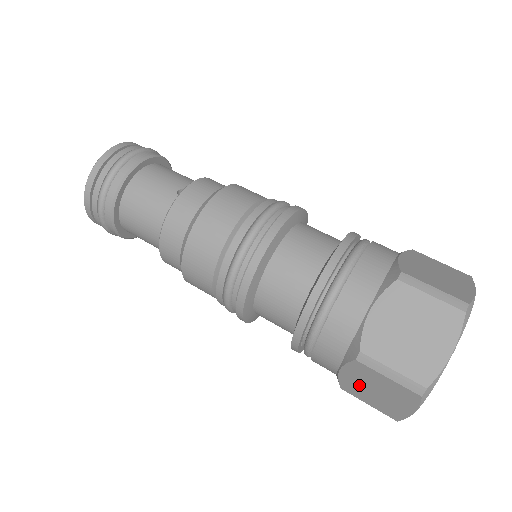
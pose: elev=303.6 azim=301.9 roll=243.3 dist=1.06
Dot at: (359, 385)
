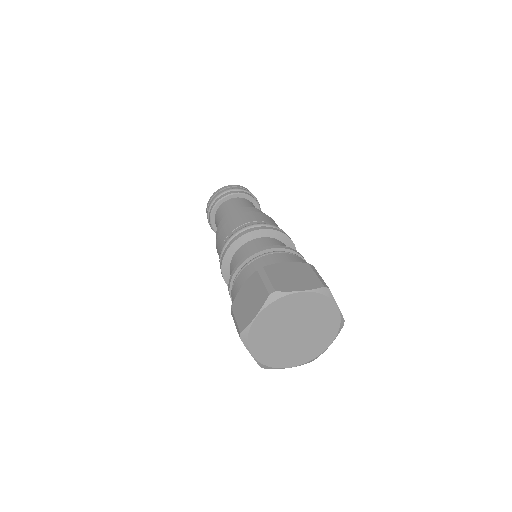
Dot at: occluded
